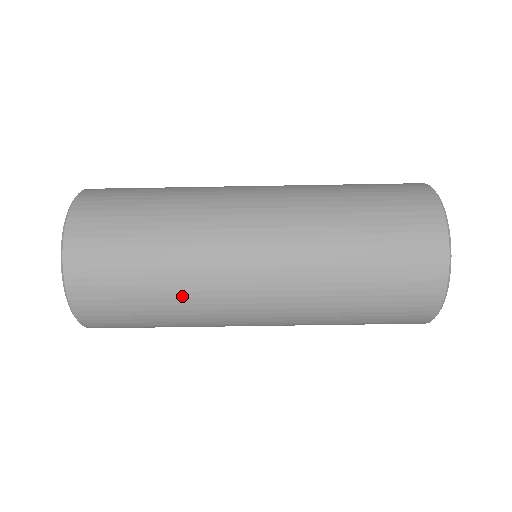
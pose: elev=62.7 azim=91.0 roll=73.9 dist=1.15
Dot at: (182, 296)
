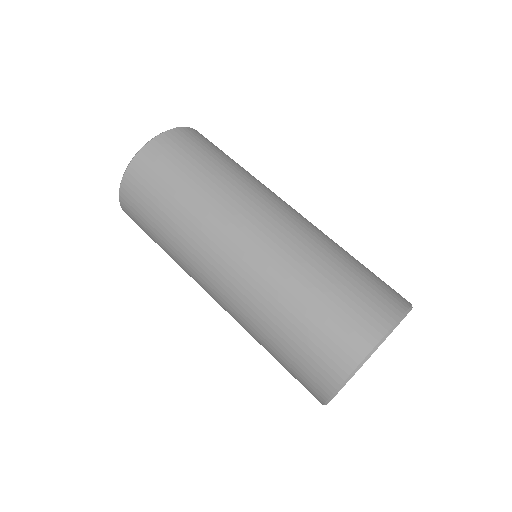
Dot at: (192, 211)
